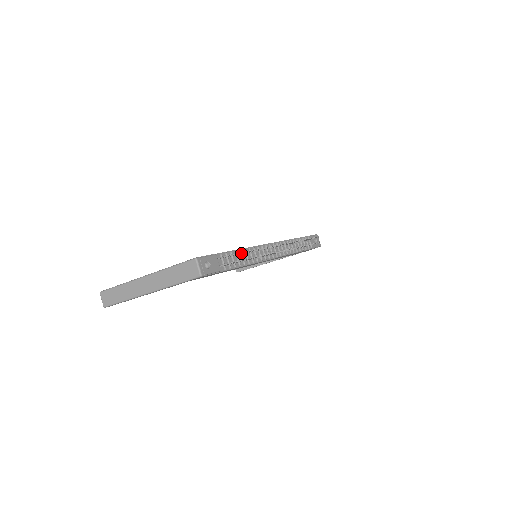
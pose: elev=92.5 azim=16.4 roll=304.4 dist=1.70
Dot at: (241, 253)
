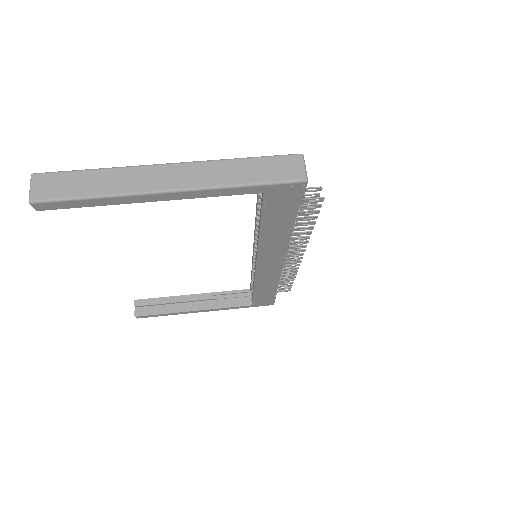
Dot at: (304, 209)
